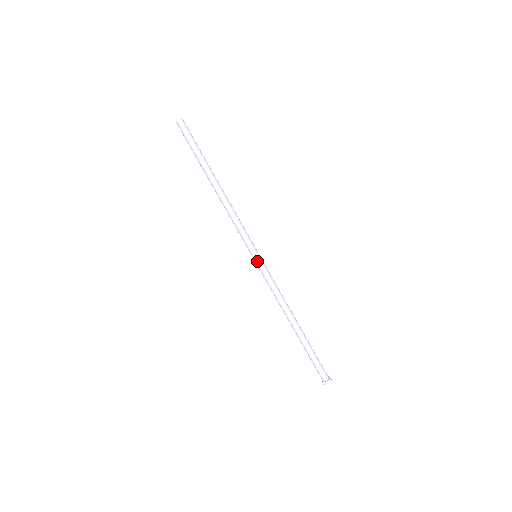
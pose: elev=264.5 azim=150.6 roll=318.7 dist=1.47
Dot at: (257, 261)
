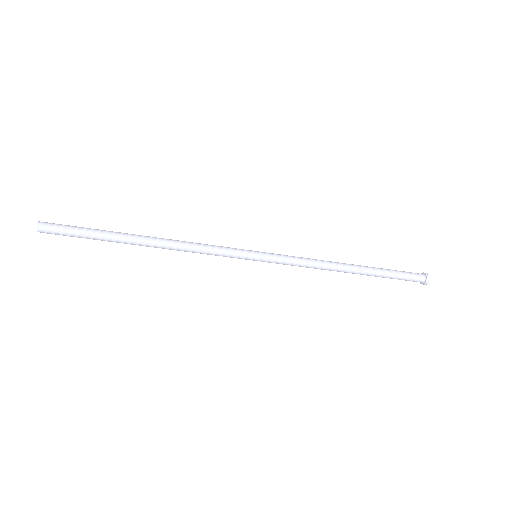
Dot at: (260, 260)
